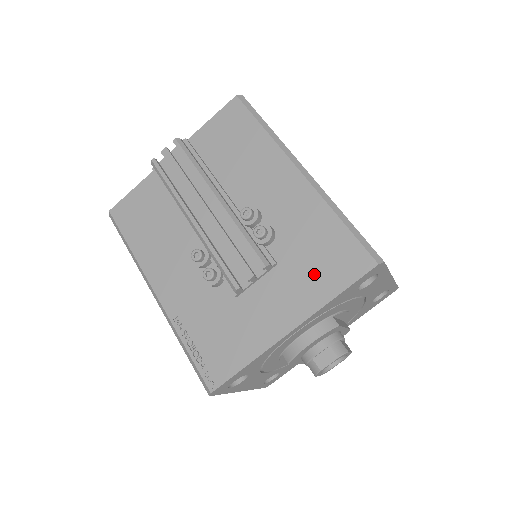
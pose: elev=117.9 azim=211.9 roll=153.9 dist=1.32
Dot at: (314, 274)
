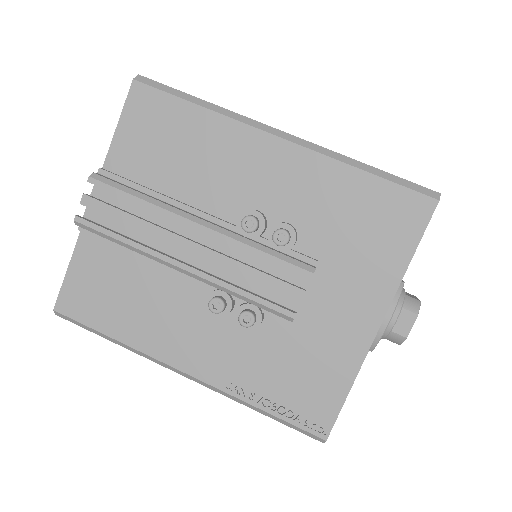
Dot at: (370, 250)
